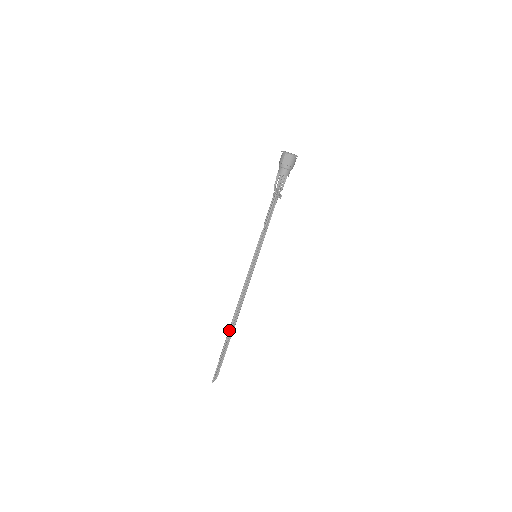
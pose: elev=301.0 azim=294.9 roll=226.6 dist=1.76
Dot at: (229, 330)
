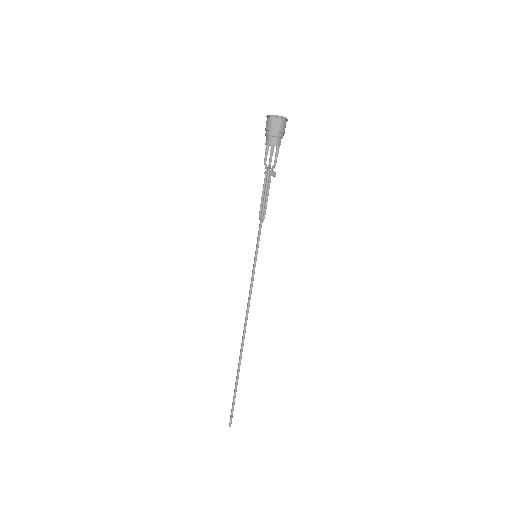
Dot at: (240, 357)
